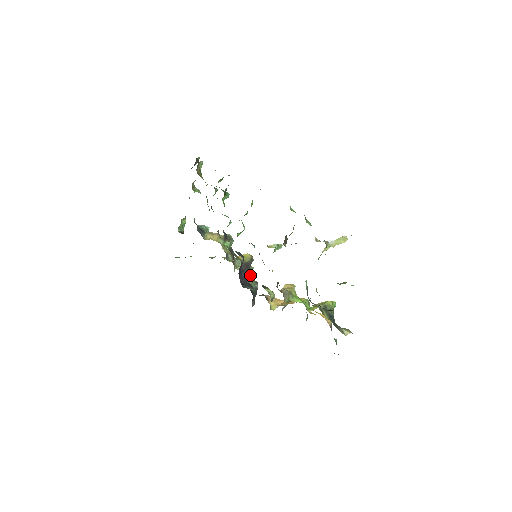
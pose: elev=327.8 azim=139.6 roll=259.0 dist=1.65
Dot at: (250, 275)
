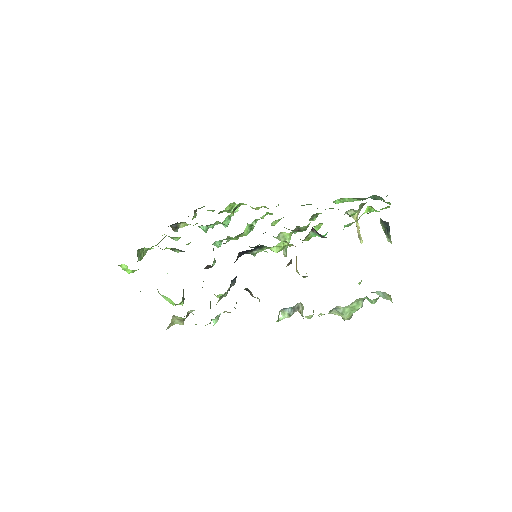
Dot at: occluded
